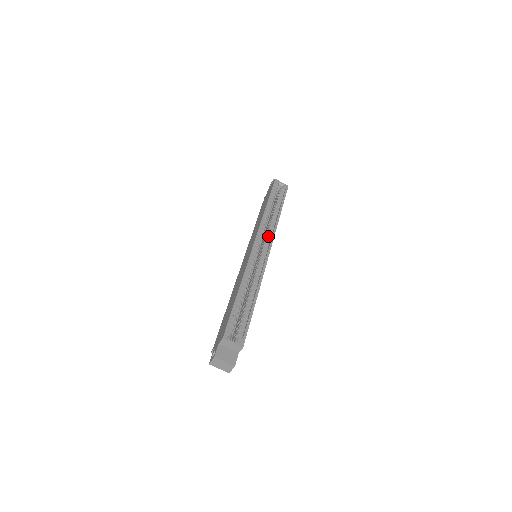
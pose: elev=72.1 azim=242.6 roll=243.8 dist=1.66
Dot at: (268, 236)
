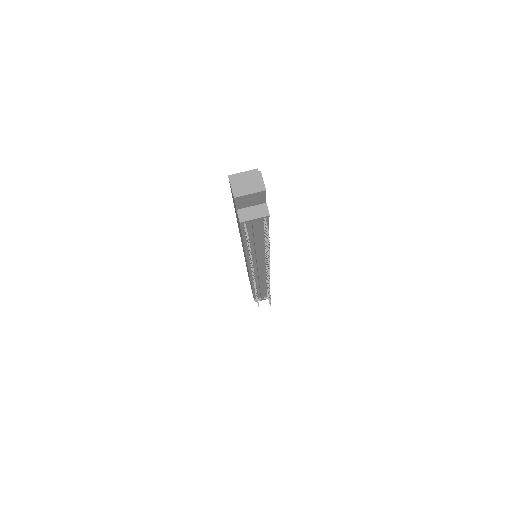
Dot at: occluded
